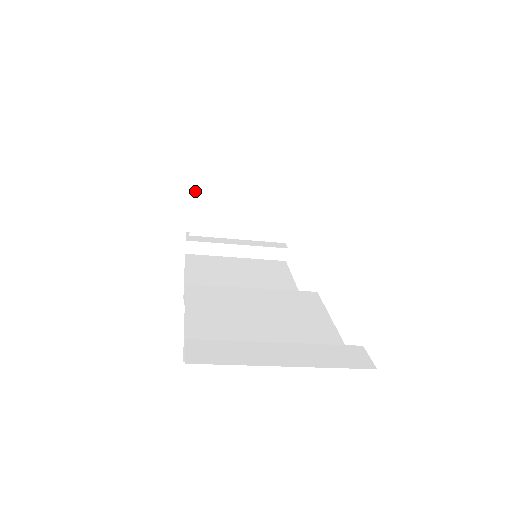
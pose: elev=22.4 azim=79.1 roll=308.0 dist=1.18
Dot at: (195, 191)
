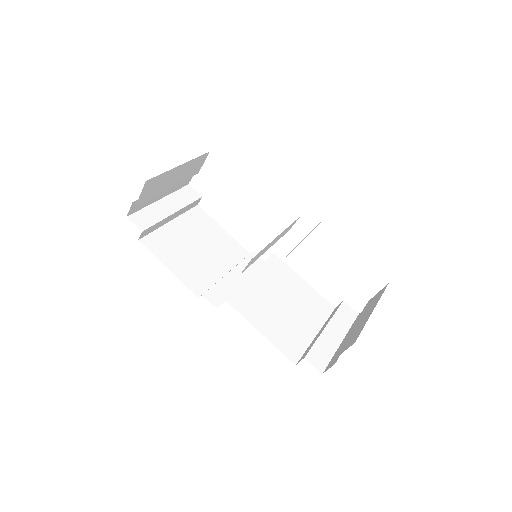
Dot at: (146, 187)
